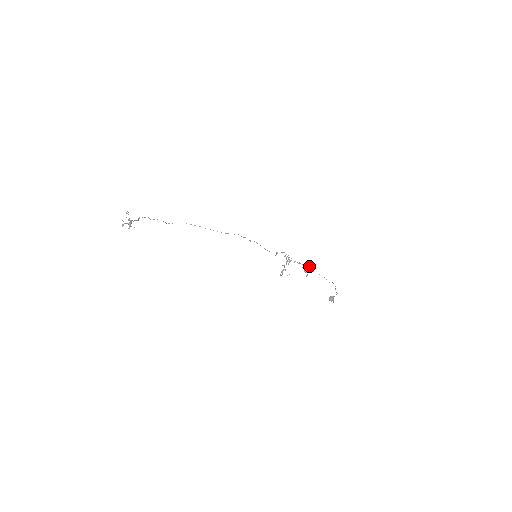
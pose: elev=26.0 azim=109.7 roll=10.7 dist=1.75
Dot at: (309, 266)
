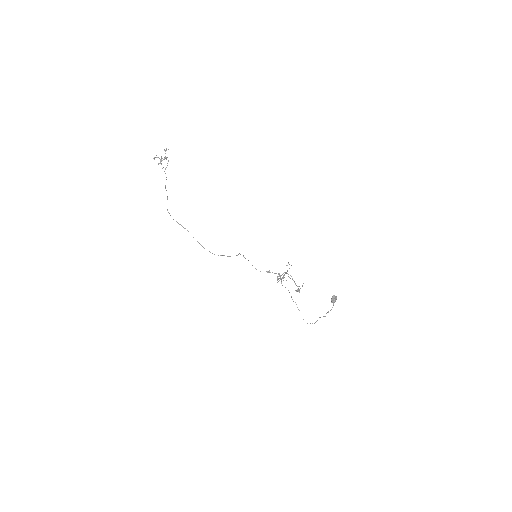
Dot at: (302, 286)
